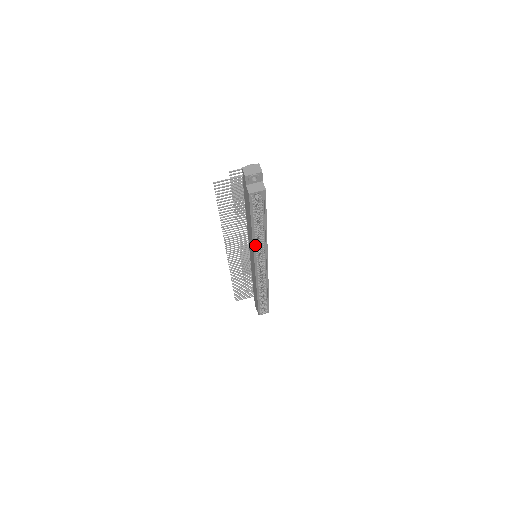
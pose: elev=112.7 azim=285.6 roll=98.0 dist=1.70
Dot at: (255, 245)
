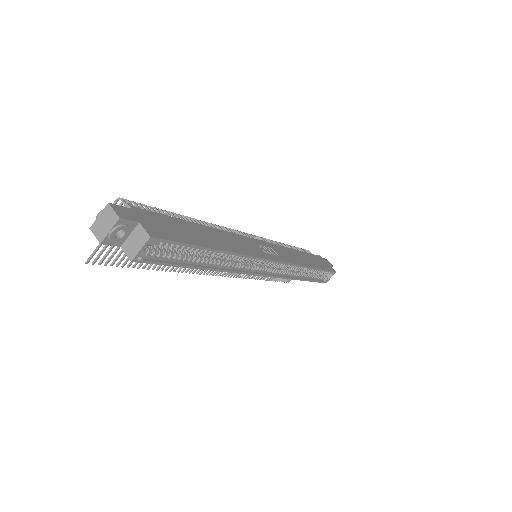
Dot at: (232, 267)
